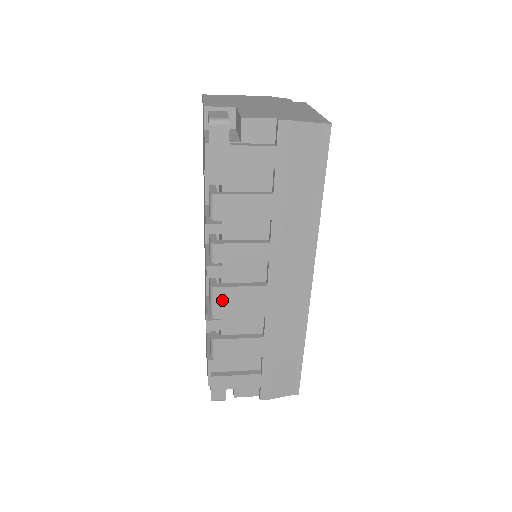
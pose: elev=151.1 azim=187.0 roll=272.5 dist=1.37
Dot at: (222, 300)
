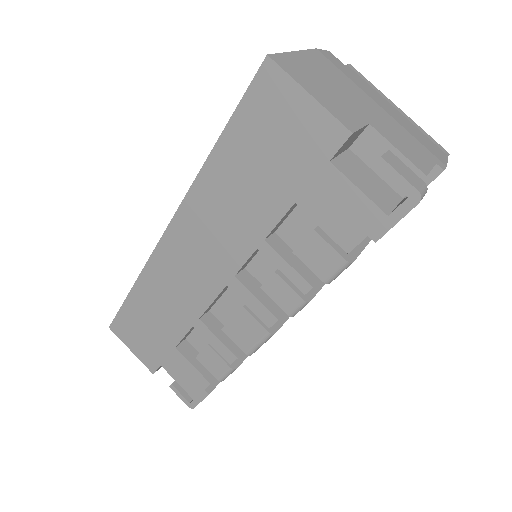
Dot at: occluded
